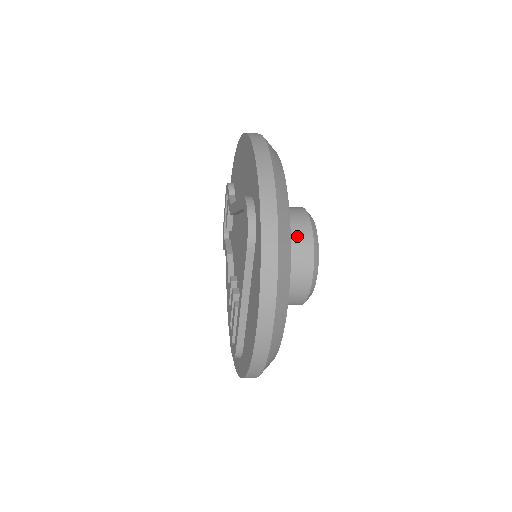
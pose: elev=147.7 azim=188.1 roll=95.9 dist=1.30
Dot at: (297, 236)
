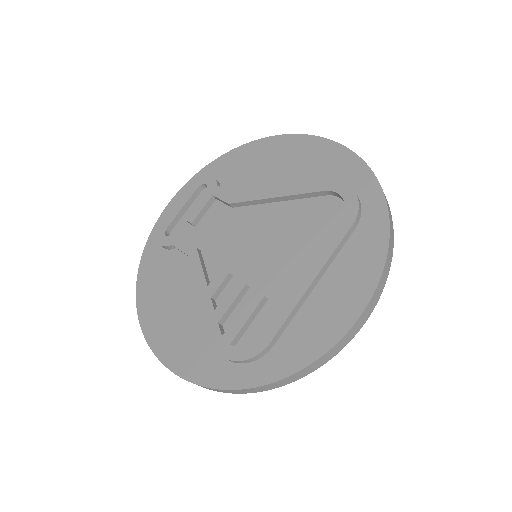
Dot at: occluded
